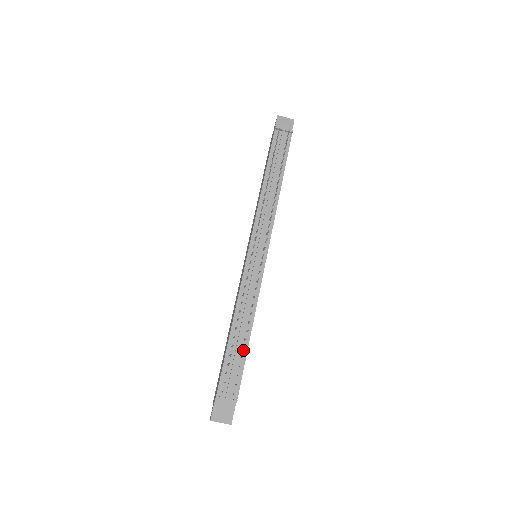
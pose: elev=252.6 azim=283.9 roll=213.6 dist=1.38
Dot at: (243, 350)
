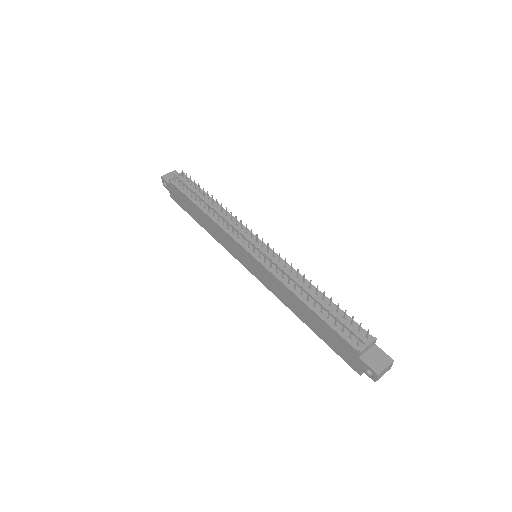
Dot at: (331, 306)
